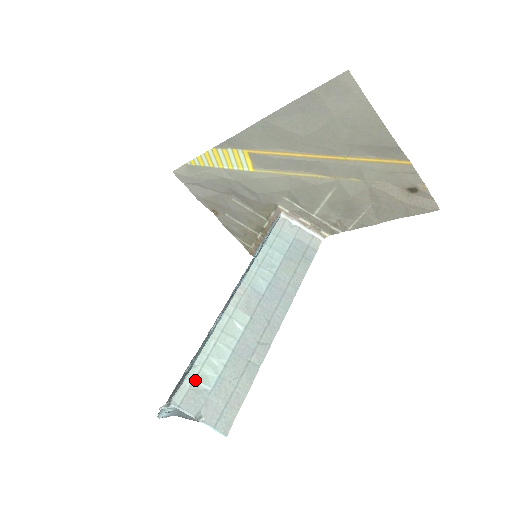
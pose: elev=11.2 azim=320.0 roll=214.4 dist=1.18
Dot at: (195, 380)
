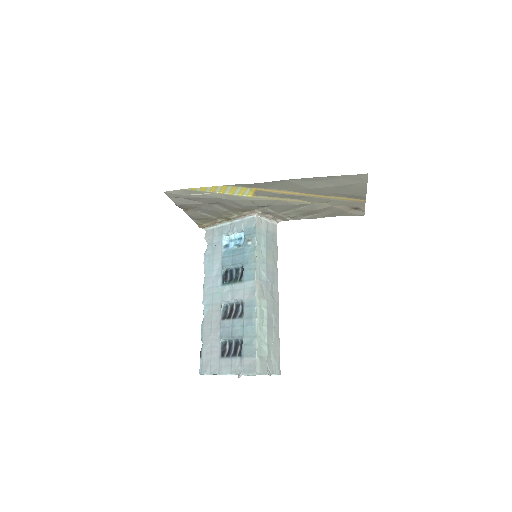
Dot at: (260, 355)
